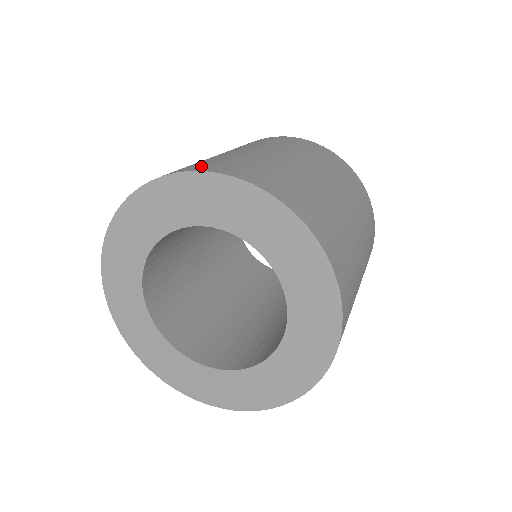
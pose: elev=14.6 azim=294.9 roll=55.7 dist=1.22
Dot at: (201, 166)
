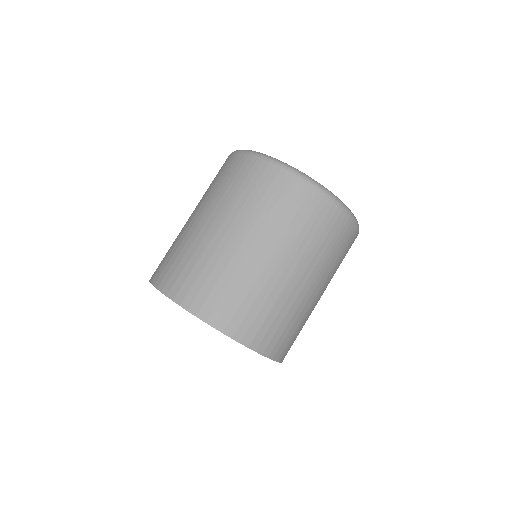
Dot at: (195, 298)
